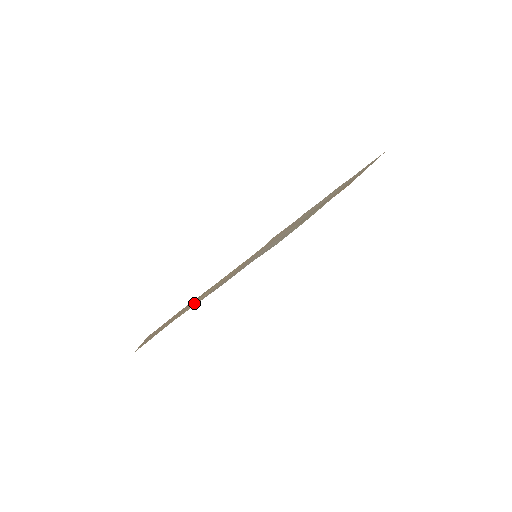
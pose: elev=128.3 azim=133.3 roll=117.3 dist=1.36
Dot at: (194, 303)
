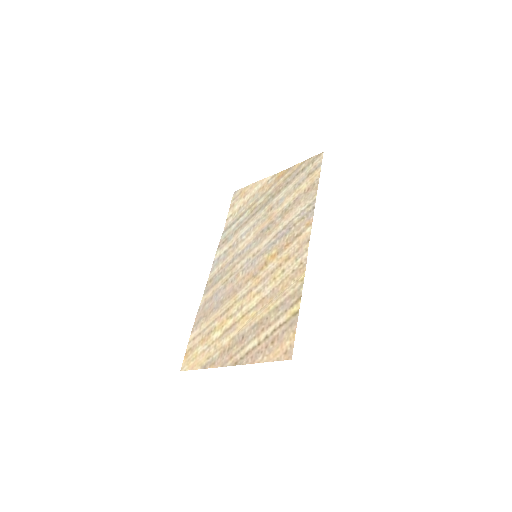
Dot at: (256, 315)
